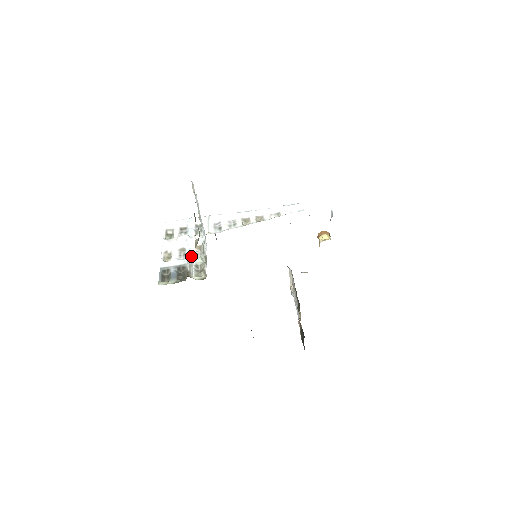
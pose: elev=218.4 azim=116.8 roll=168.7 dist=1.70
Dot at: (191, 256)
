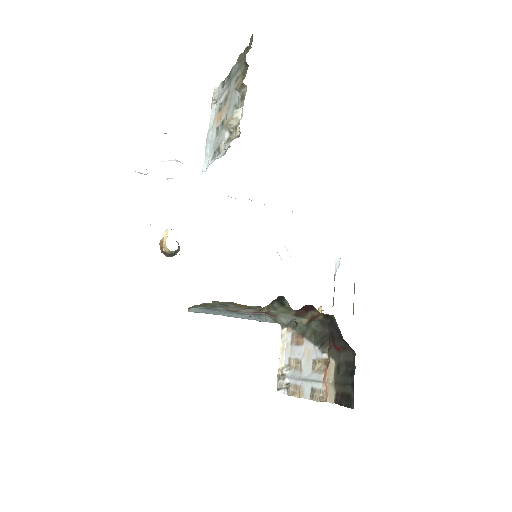
Dot at: occluded
